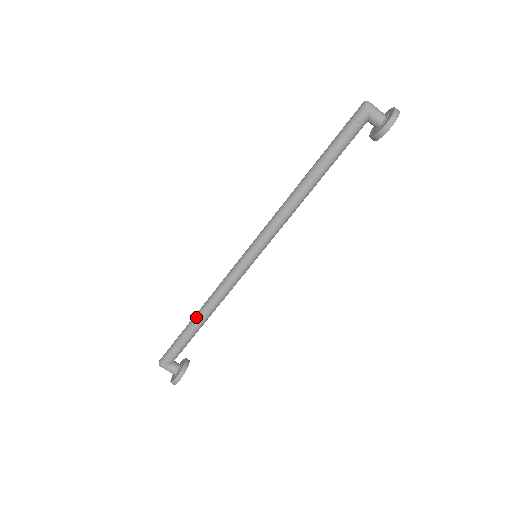
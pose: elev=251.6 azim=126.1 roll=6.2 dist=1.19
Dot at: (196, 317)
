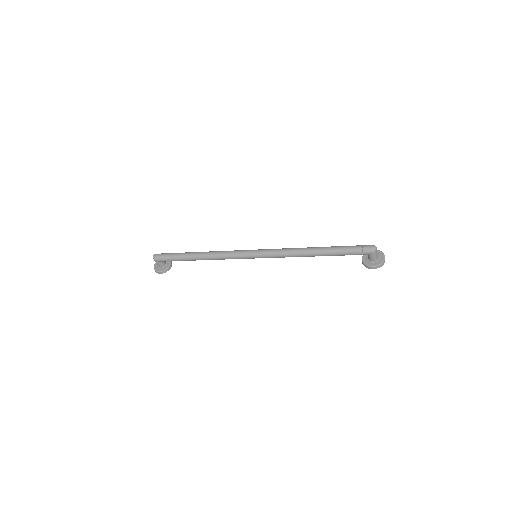
Dot at: (196, 256)
